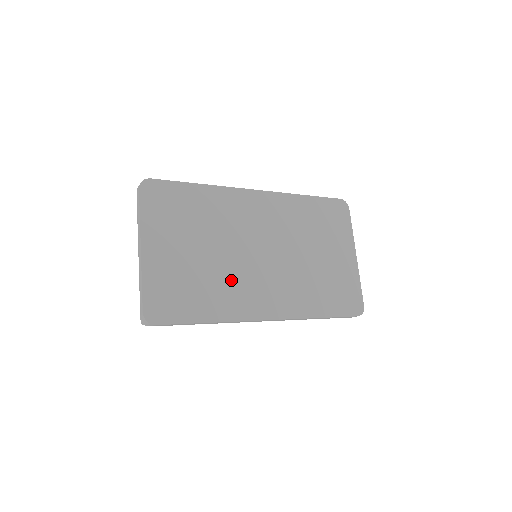
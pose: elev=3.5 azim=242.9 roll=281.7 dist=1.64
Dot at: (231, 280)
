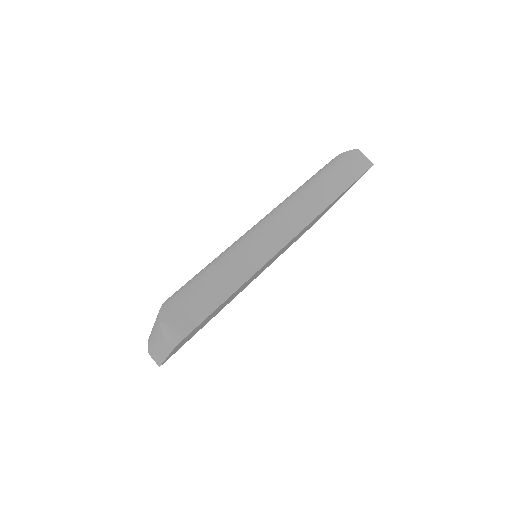
Dot at: occluded
